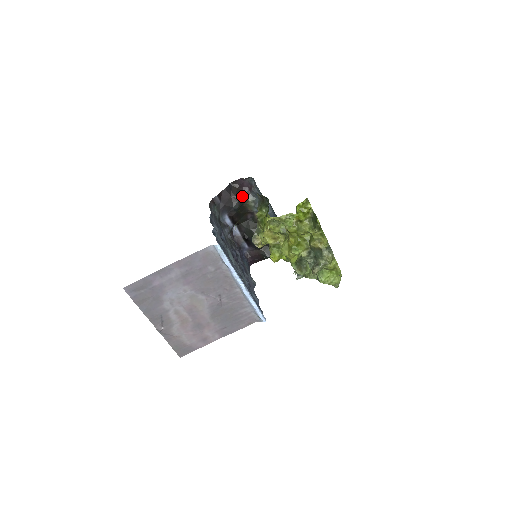
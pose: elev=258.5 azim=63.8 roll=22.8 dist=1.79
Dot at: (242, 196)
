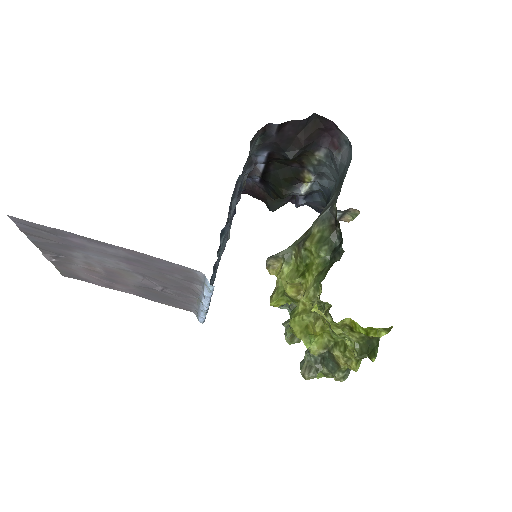
Dot at: (312, 144)
